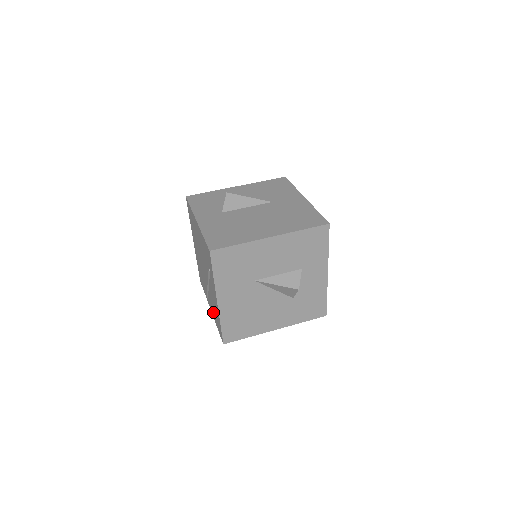
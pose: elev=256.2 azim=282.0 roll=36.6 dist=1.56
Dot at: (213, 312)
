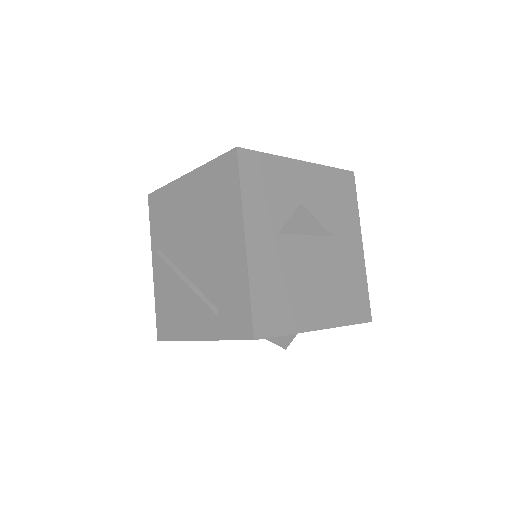
Dot at: (162, 290)
